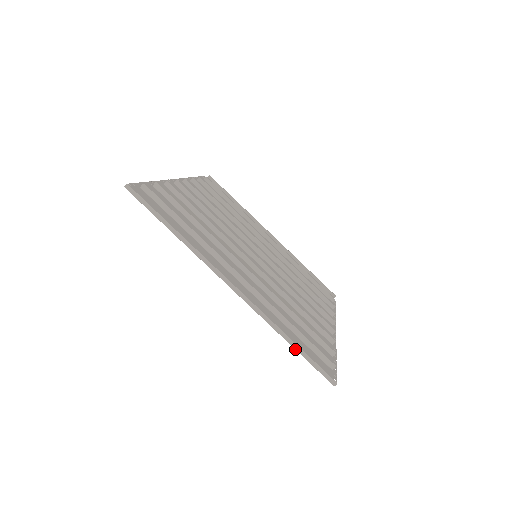
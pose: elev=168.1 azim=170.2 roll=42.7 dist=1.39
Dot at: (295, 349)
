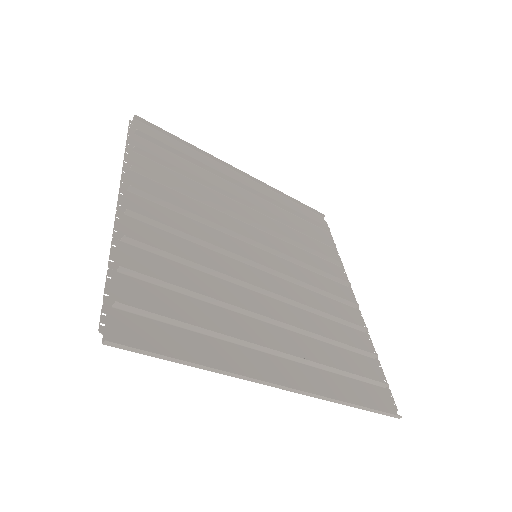
Dot at: occluded
